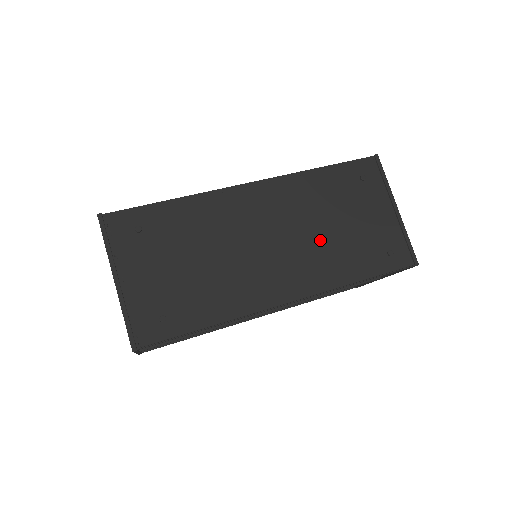
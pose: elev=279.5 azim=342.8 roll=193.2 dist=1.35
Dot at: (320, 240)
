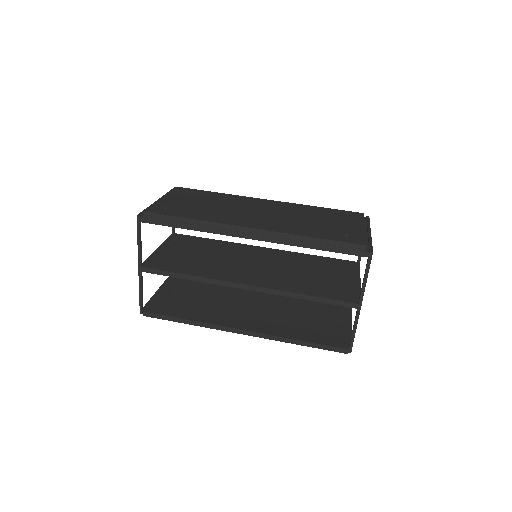
Dot at: (295, 220)
